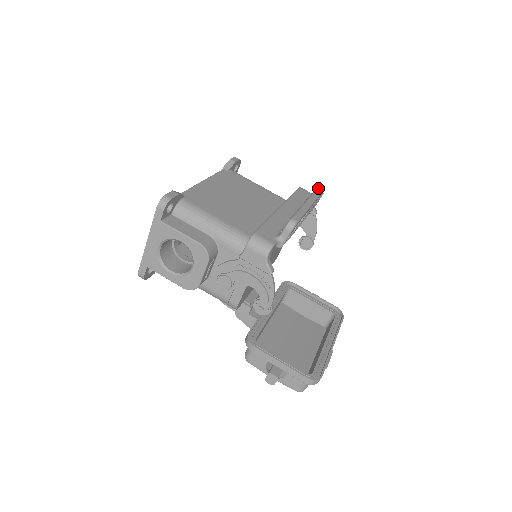
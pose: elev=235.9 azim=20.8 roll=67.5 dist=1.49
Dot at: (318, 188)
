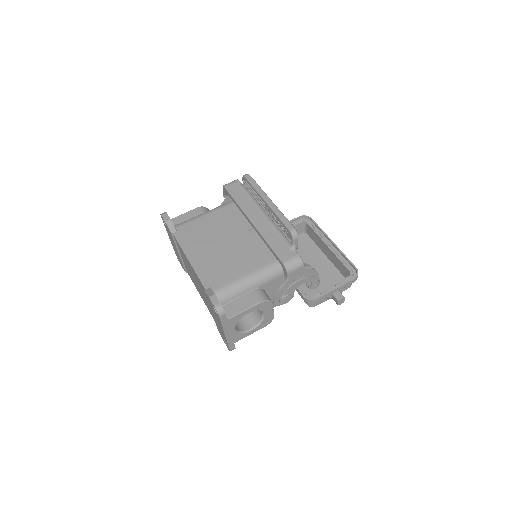
Dot at: (250, 181)
